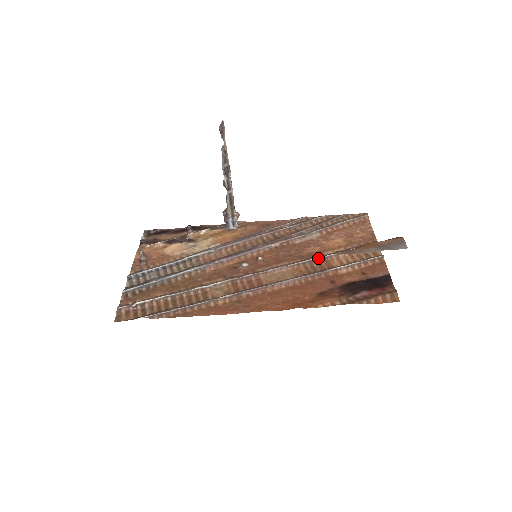
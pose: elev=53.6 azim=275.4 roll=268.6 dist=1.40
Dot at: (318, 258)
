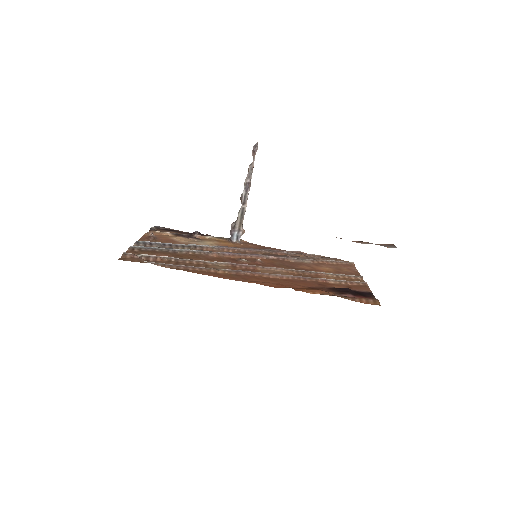
Dot at: (310, 271)
